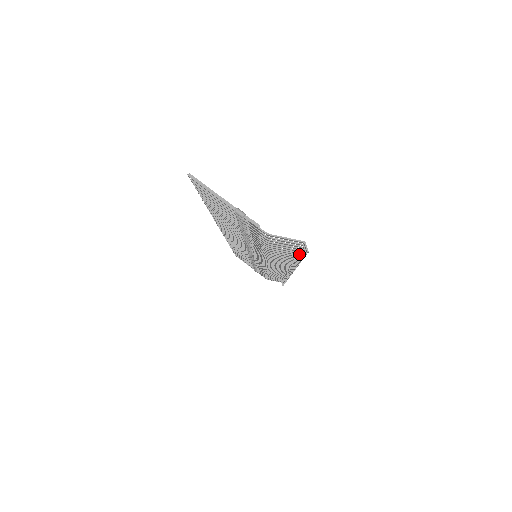
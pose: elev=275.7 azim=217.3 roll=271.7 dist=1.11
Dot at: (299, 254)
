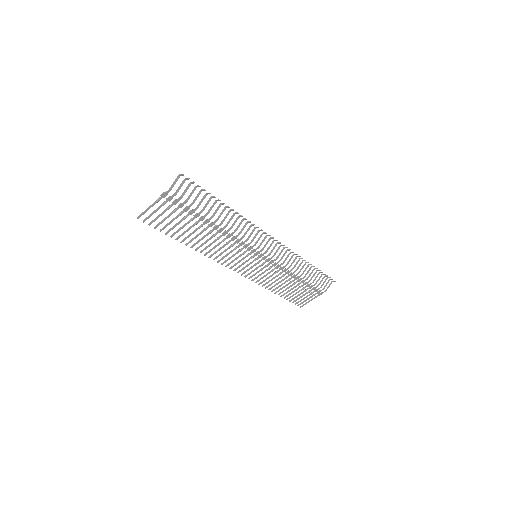
Dot at: (206, 193)
